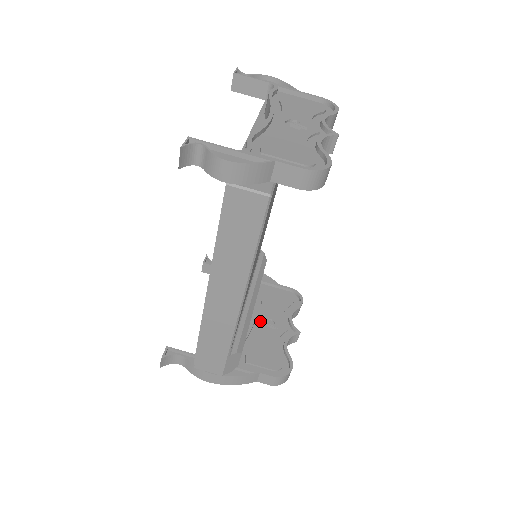
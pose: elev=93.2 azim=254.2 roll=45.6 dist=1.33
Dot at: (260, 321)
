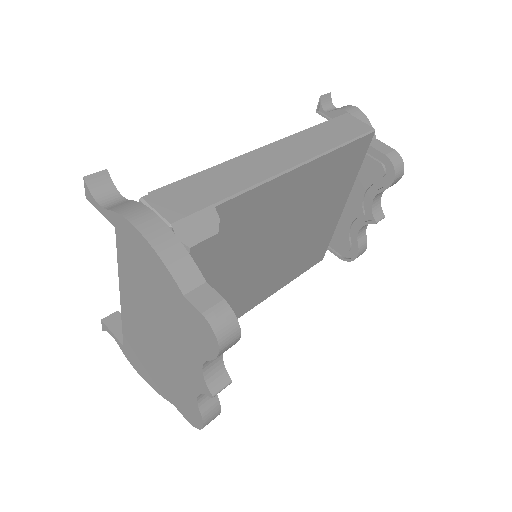
Dot at: occluded
